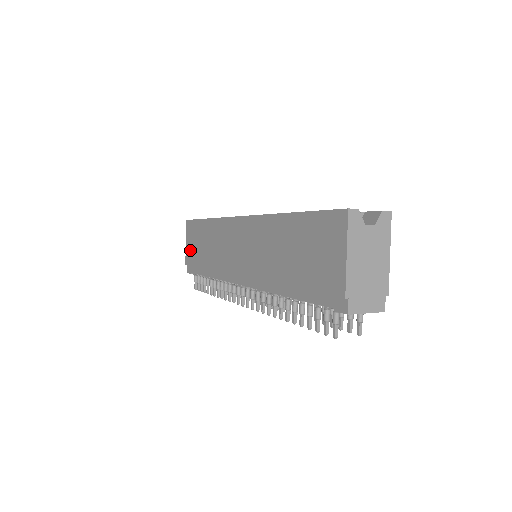
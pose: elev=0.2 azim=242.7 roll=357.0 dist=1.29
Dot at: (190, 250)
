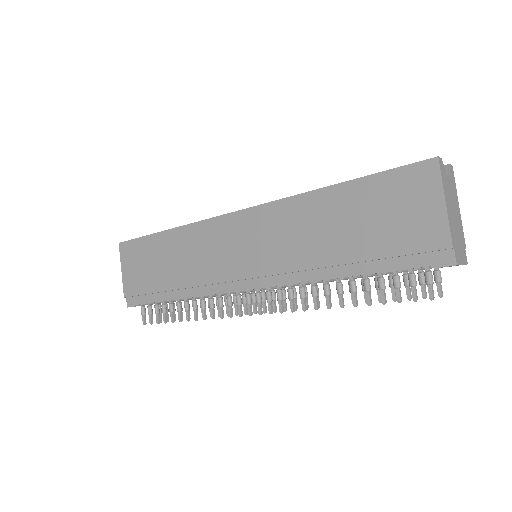
Dot at: (133, 276)
